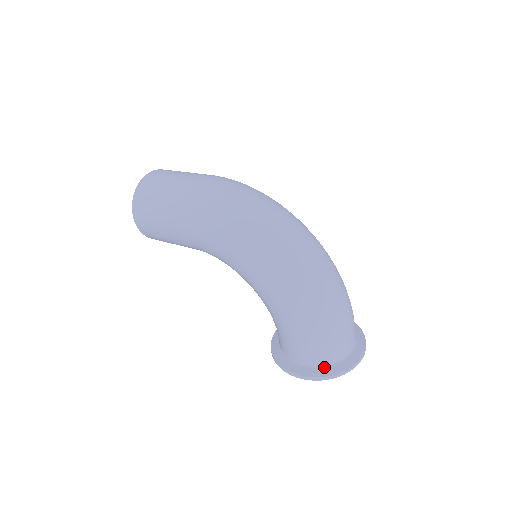
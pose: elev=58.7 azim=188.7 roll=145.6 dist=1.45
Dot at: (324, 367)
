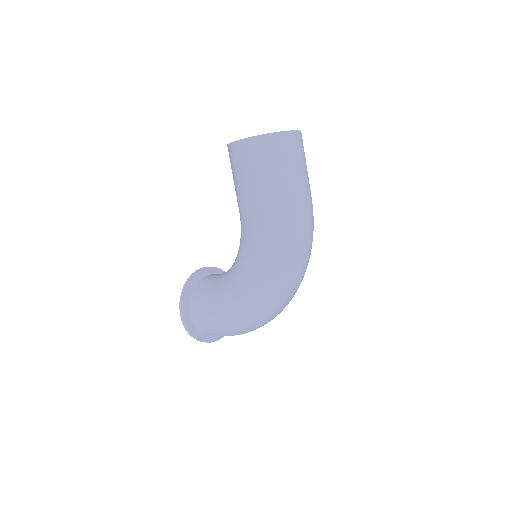
Dot at: (199, 331)
